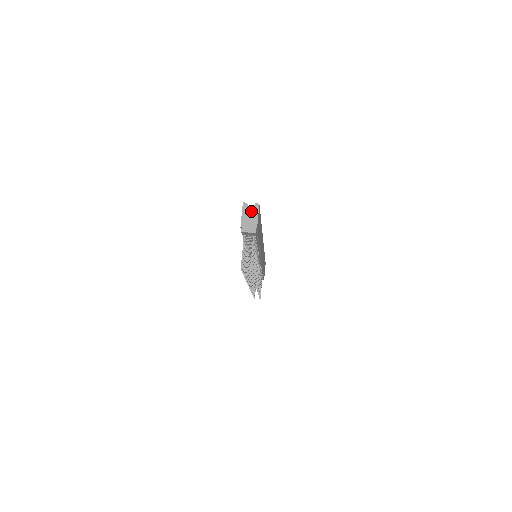
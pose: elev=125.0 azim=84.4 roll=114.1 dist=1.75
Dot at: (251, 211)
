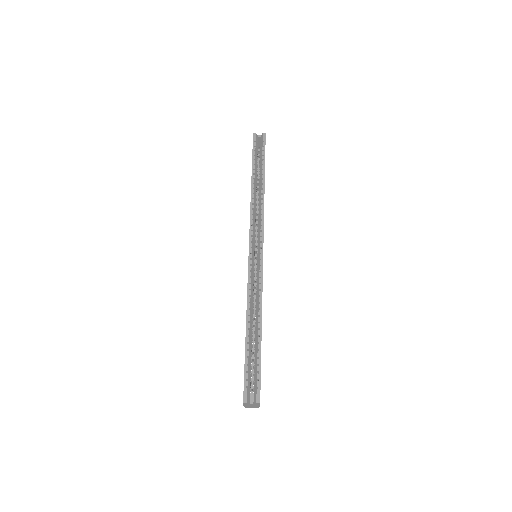
Dot at: (252, 405)
